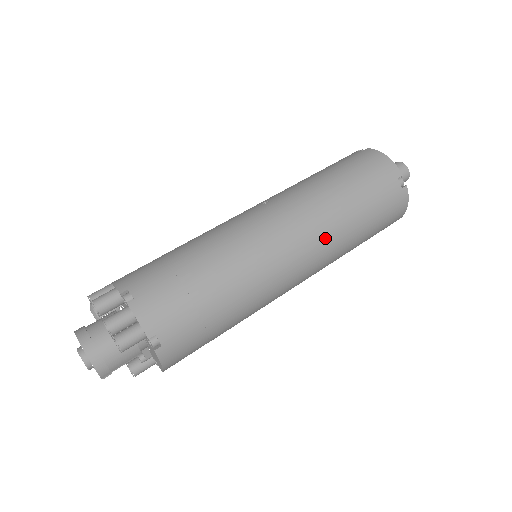
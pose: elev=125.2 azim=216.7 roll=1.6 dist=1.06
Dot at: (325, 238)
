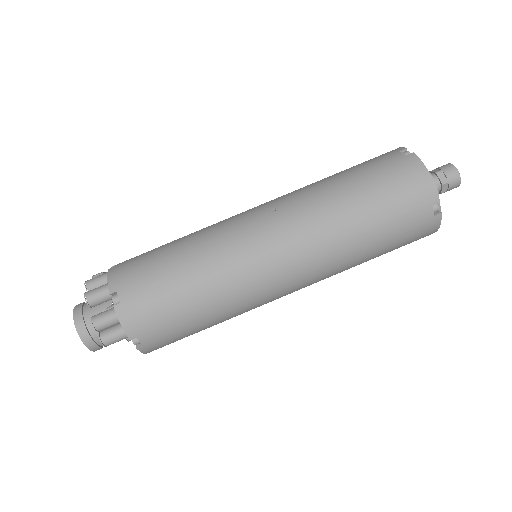
Dot at: (325, 264)
